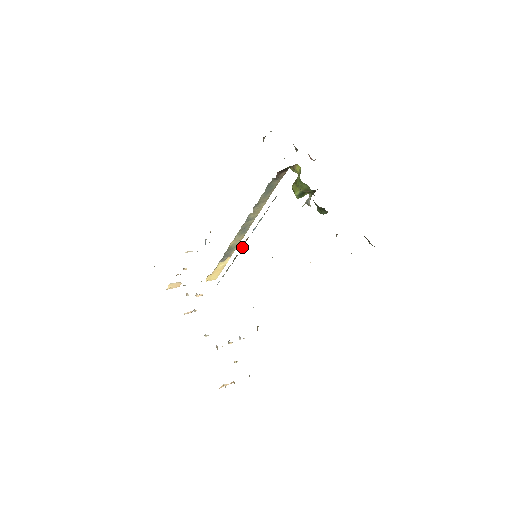
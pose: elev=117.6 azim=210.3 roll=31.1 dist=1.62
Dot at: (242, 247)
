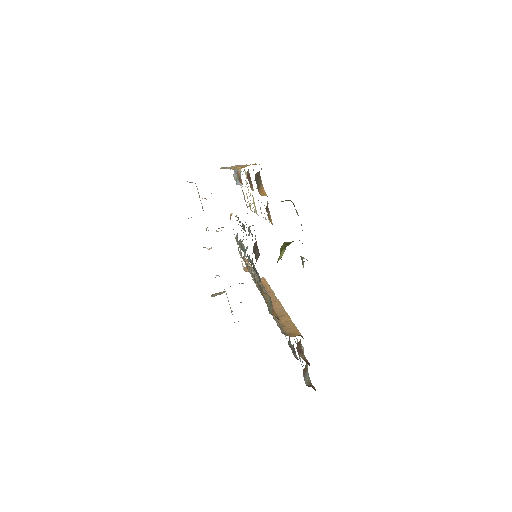
Dot at: occluded
